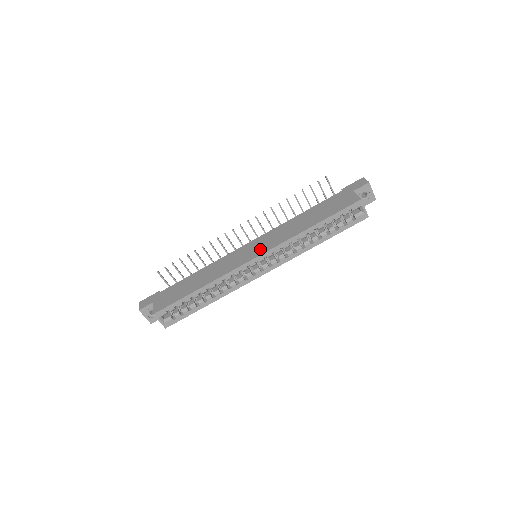
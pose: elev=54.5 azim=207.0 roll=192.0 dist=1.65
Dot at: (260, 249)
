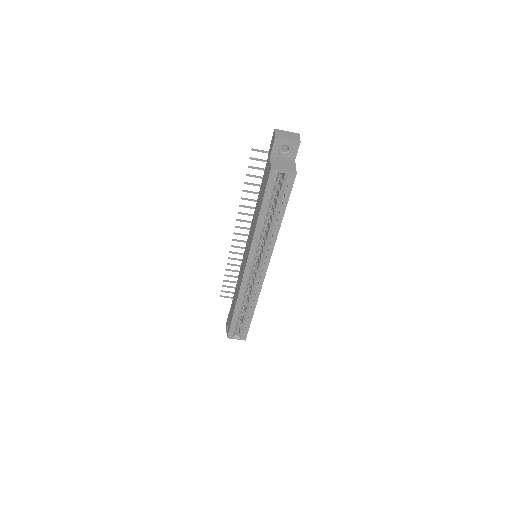
Dot at: (246, 256)
